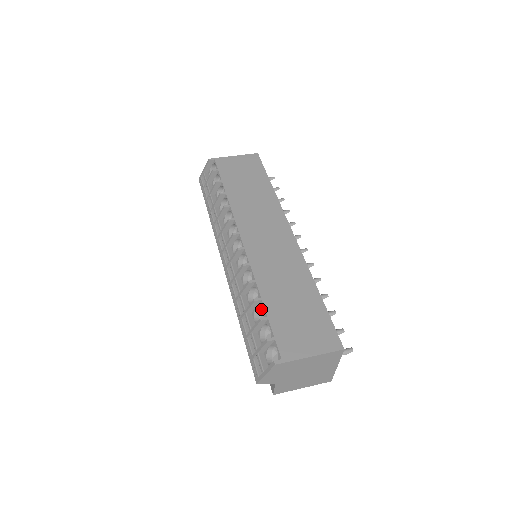
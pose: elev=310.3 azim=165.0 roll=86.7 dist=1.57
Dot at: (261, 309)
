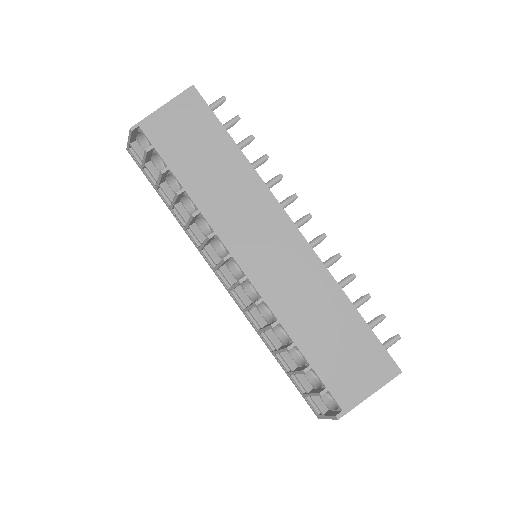
Dot at: occluded
